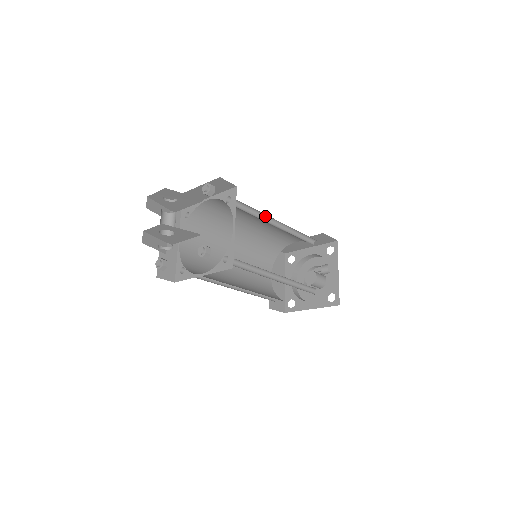
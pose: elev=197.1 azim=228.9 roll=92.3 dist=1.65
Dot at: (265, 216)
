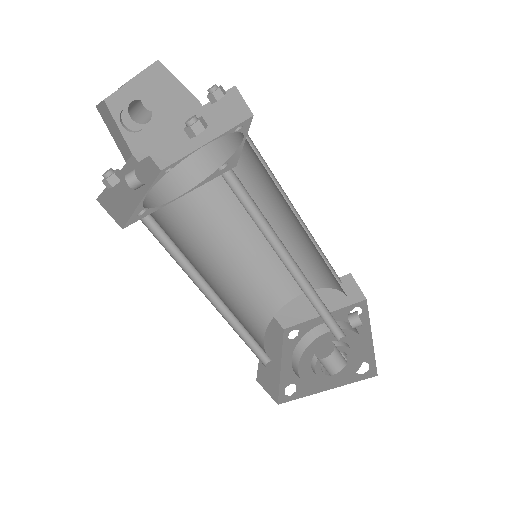
Dot at: occluded
